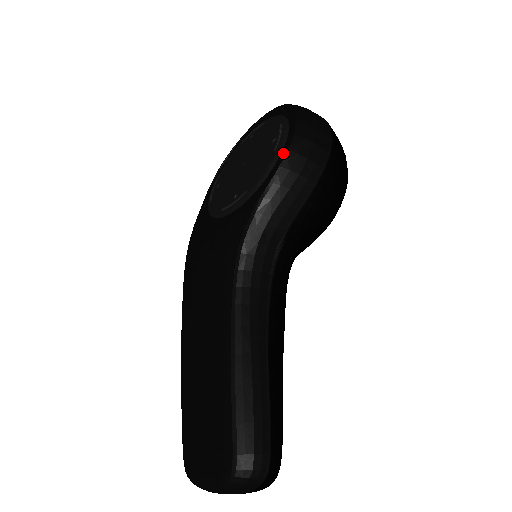
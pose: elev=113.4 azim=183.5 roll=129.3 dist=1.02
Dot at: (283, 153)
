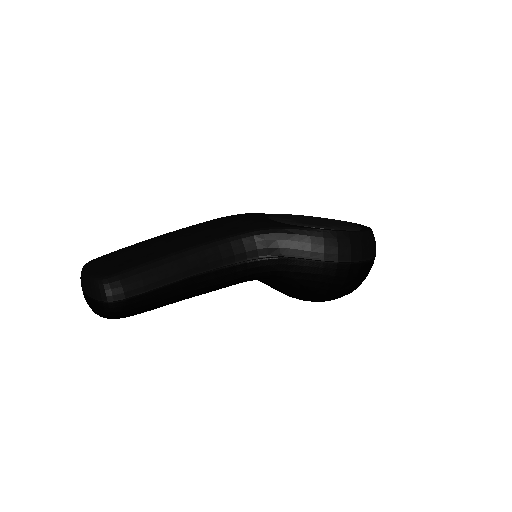
Dot at: (333, 230)
